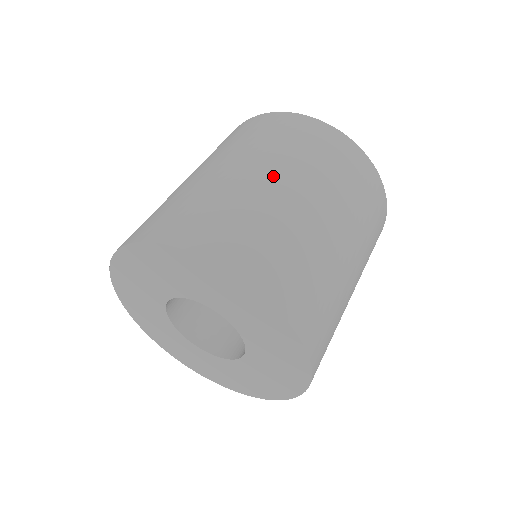
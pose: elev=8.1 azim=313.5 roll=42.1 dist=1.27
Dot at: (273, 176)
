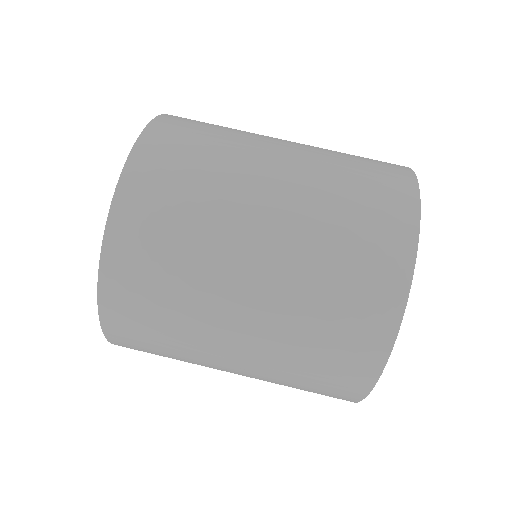
Dot at: (280, 178)
